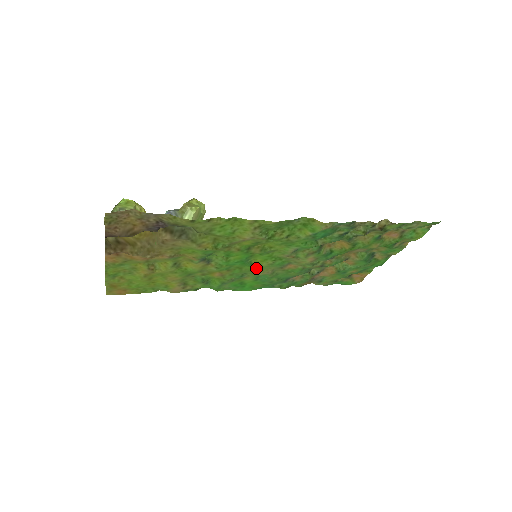
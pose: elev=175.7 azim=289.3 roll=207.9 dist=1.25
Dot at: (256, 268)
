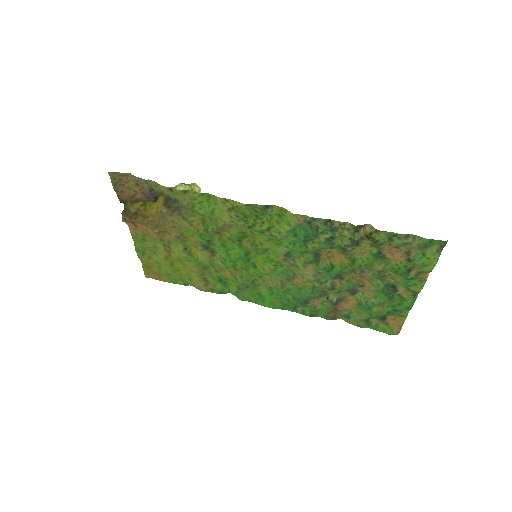
Dot at: (262, 273)
